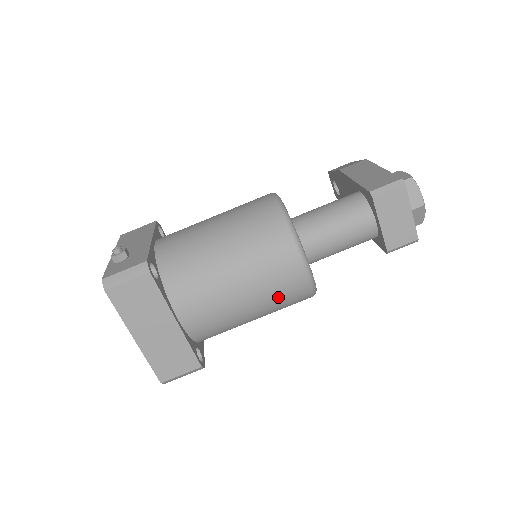
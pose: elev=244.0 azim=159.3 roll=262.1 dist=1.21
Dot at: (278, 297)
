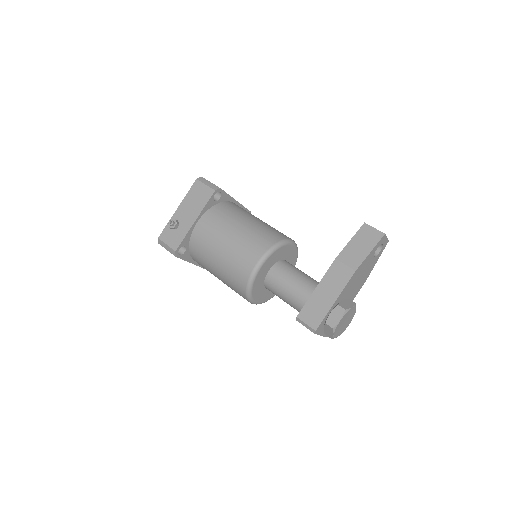
Dot at: occluded
